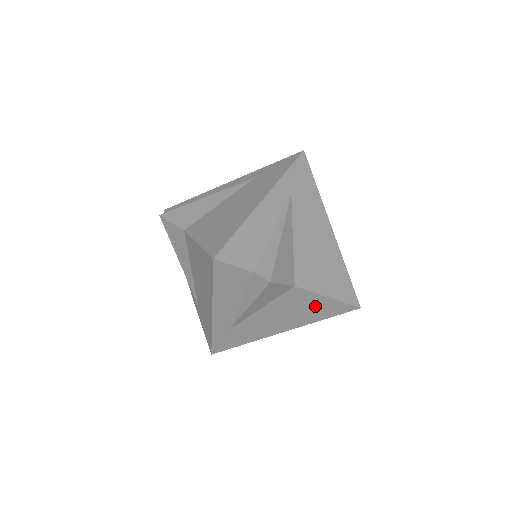
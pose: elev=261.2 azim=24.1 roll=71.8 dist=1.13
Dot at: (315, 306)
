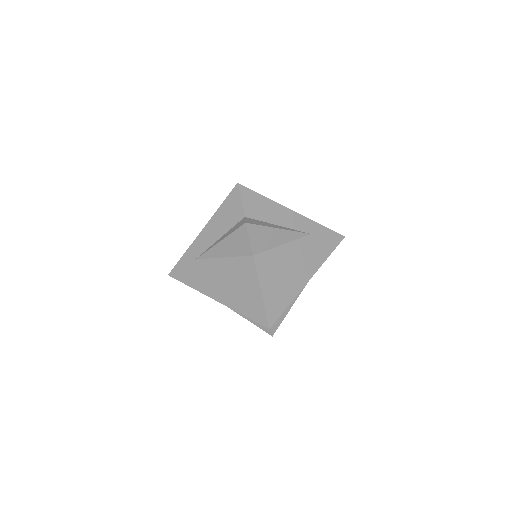
Dot at: (249, 292)
